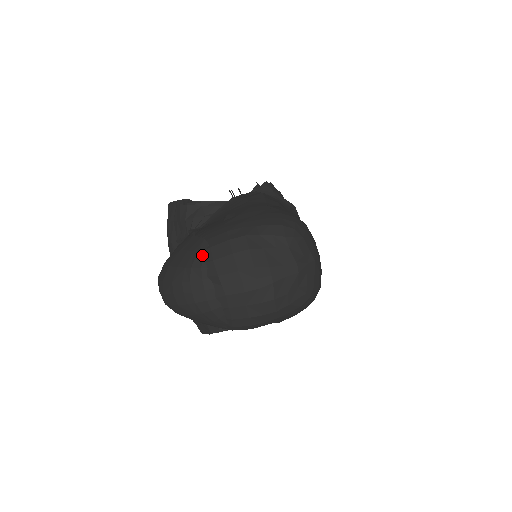
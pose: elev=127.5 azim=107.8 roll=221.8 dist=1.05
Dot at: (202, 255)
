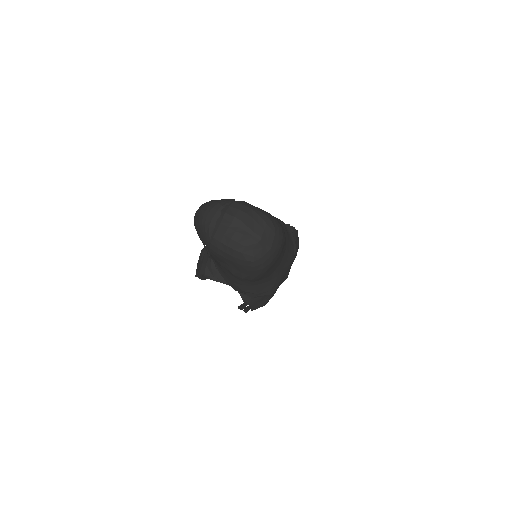
Dot at: (227, 202)
